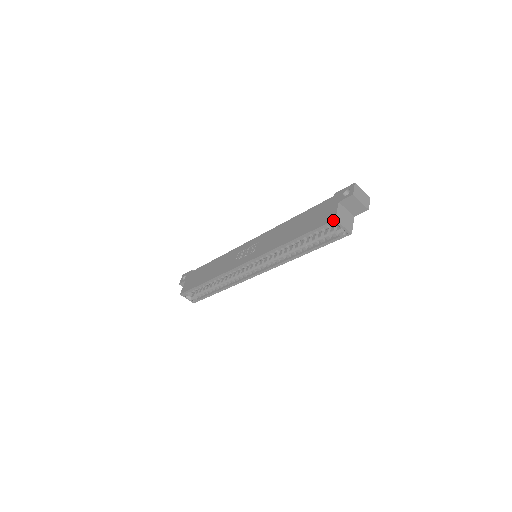
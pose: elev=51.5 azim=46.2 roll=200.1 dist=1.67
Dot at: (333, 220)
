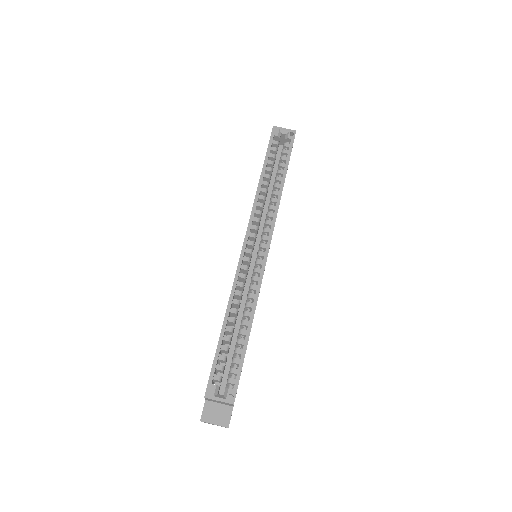
Dot at: (272, 128)
